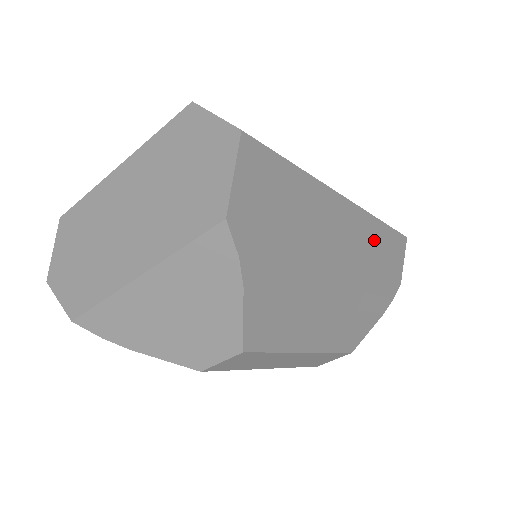
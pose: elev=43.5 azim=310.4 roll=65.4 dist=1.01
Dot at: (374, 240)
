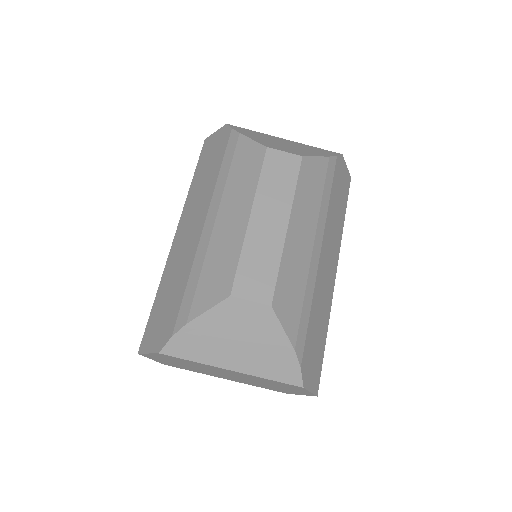
Dot at: (324, 317)
